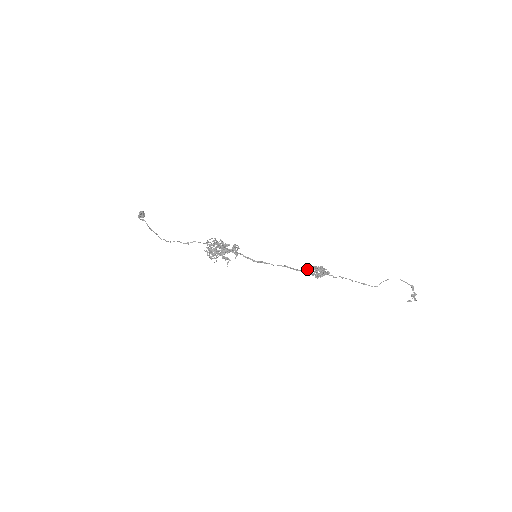
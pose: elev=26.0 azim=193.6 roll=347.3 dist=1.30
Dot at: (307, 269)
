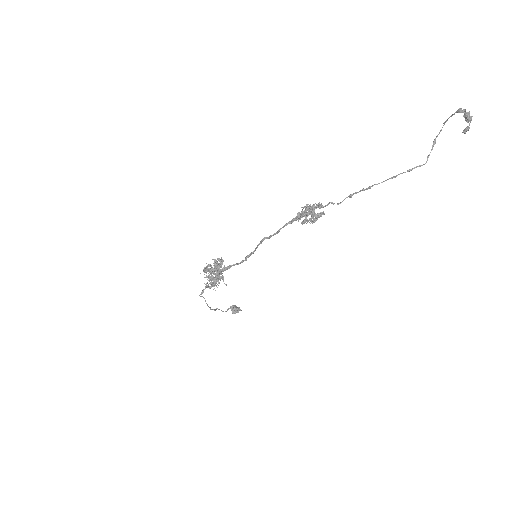
Dot at: (289, 222)
